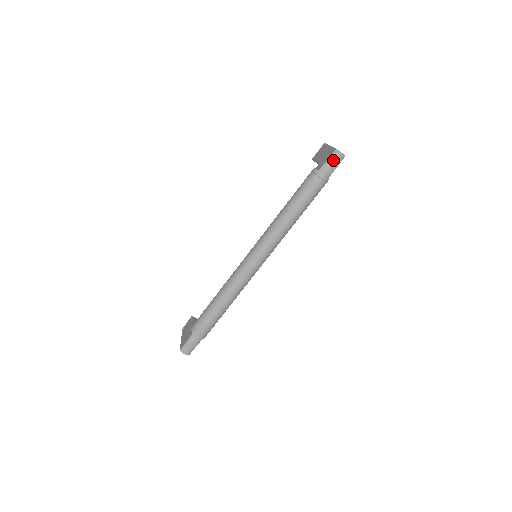
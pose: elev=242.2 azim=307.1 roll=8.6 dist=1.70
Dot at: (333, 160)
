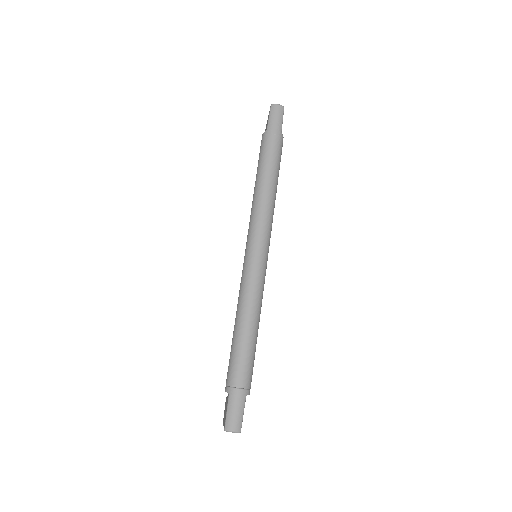
Dot at: (274, 113)
